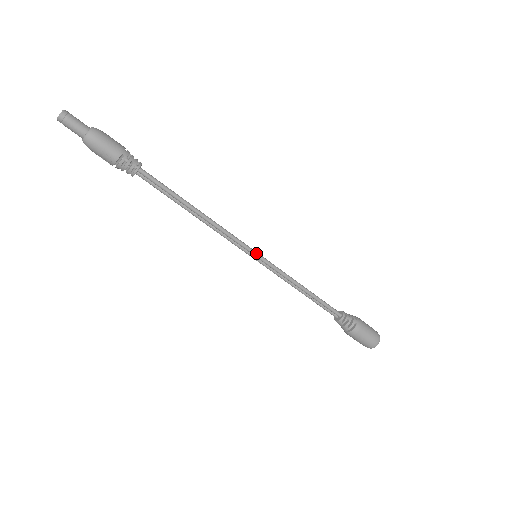
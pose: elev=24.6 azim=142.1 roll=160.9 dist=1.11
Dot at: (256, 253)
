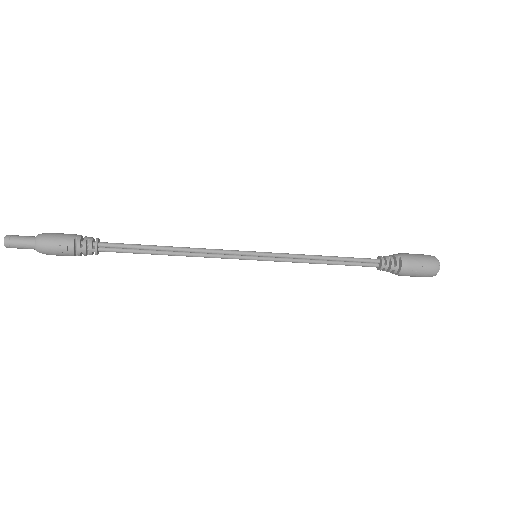
Dot at: (253, 252)
